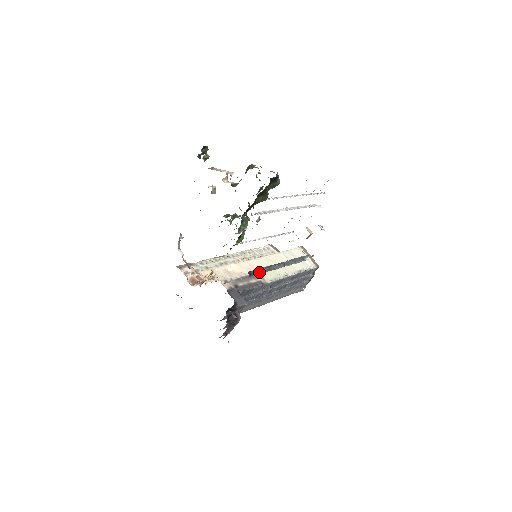
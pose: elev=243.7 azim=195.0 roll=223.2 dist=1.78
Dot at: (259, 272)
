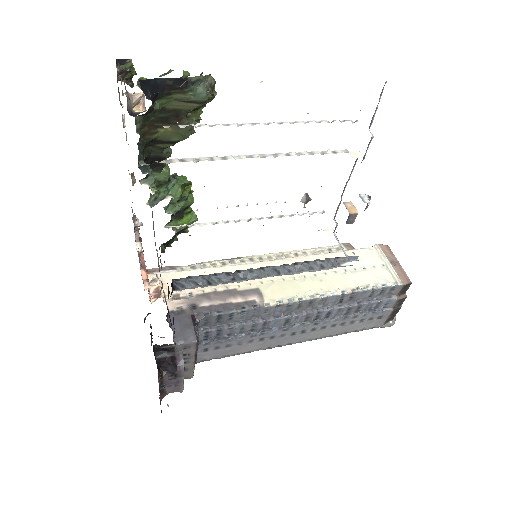
Dot at: (203, 282)
